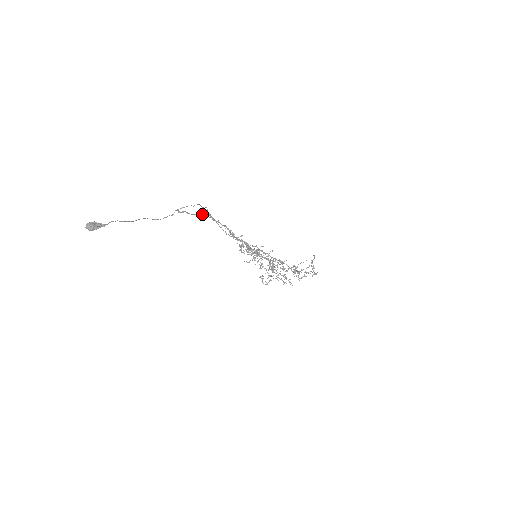
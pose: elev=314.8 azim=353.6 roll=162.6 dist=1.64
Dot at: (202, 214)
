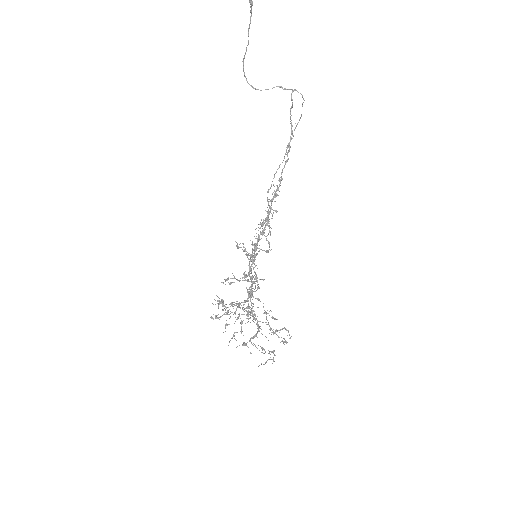
Dot at: (292, 131)
